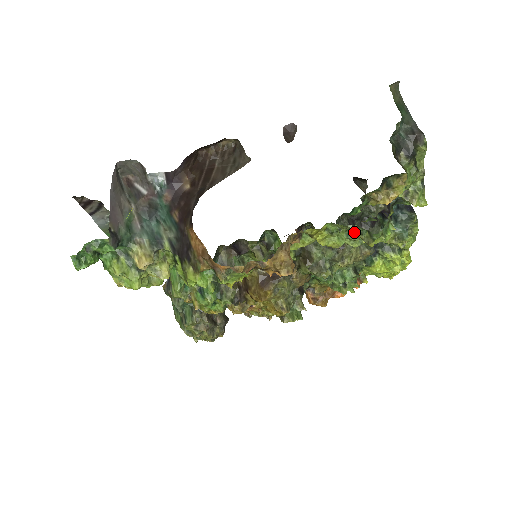
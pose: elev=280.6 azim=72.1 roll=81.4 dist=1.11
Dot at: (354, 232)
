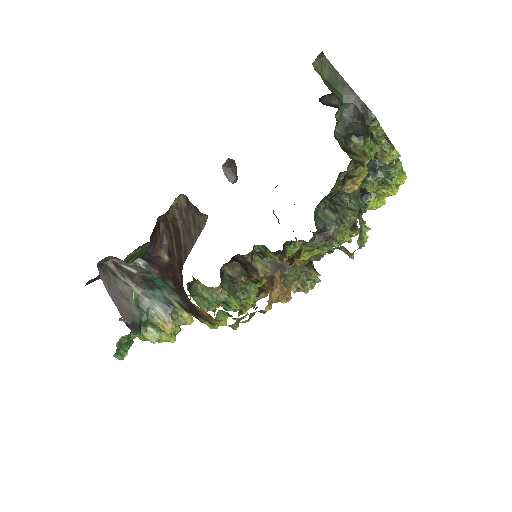
Dot at: (332, 245)
